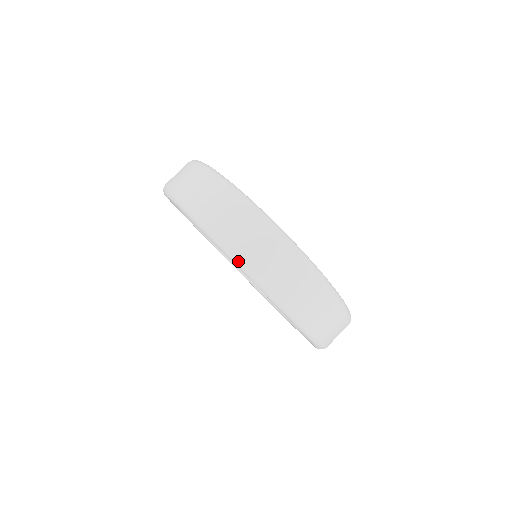
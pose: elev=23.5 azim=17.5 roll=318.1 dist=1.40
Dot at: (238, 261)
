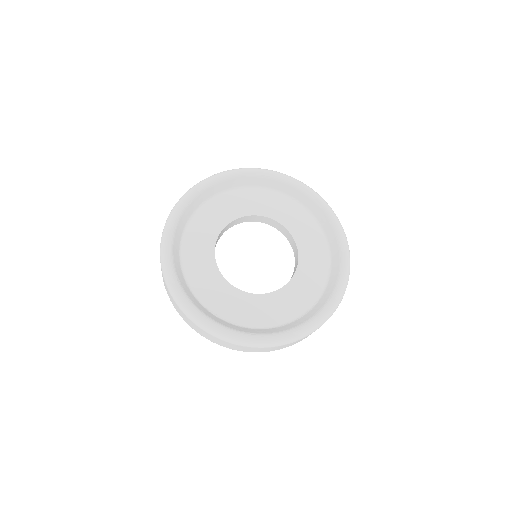
Dot at: occluded
